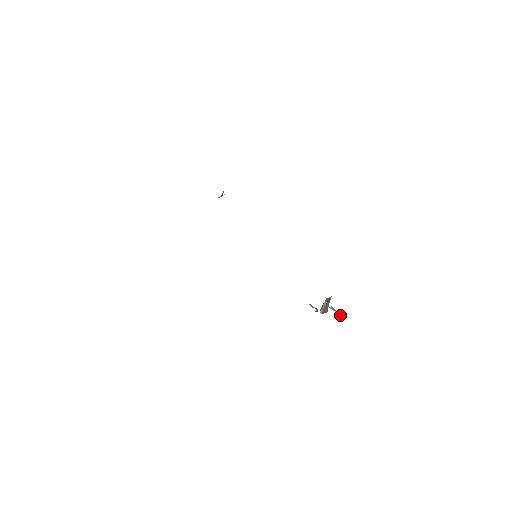
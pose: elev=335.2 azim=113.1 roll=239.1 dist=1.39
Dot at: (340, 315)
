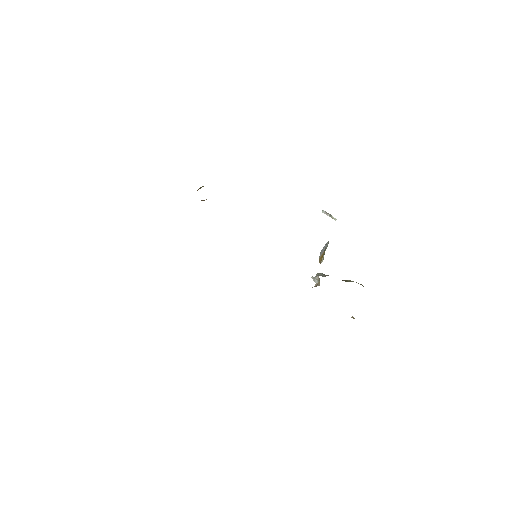
Dot at: (333, 218)
